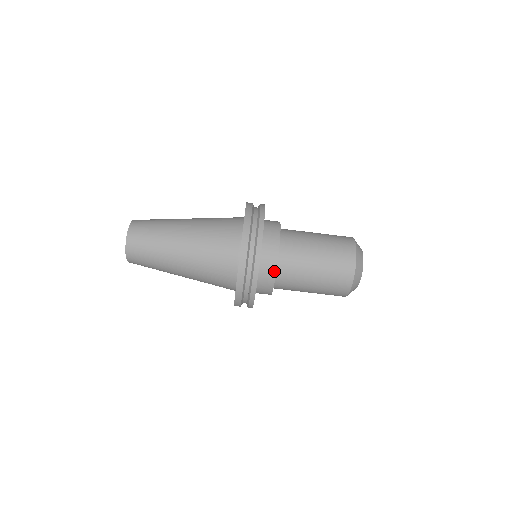
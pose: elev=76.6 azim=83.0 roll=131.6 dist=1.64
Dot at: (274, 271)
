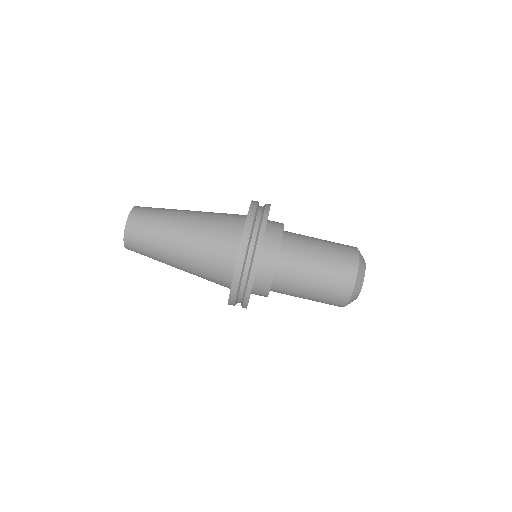
Dot at: (276, 256)
